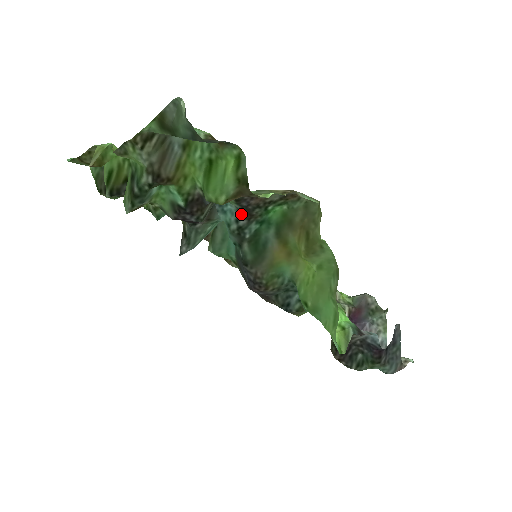
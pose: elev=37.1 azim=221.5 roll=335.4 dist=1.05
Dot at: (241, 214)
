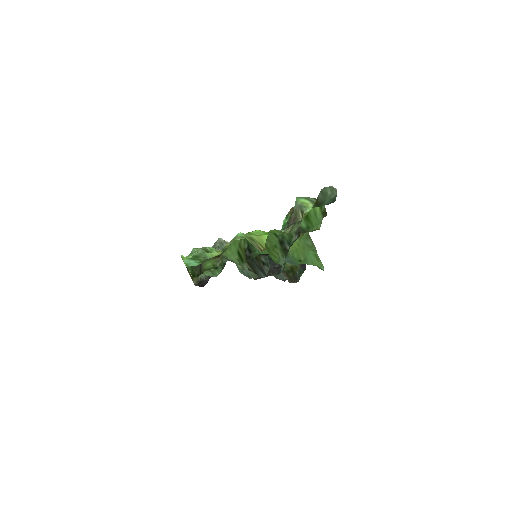
Dot at: occluded
